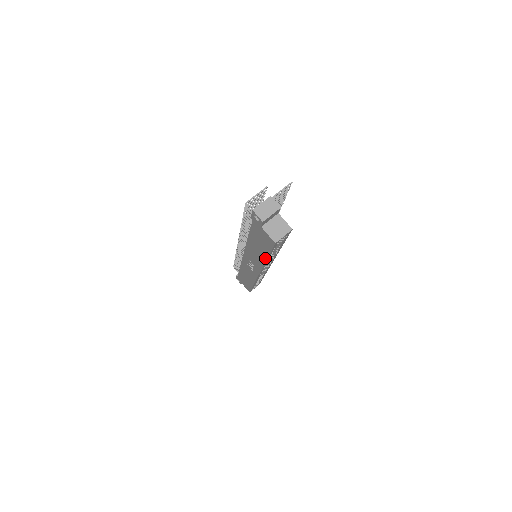
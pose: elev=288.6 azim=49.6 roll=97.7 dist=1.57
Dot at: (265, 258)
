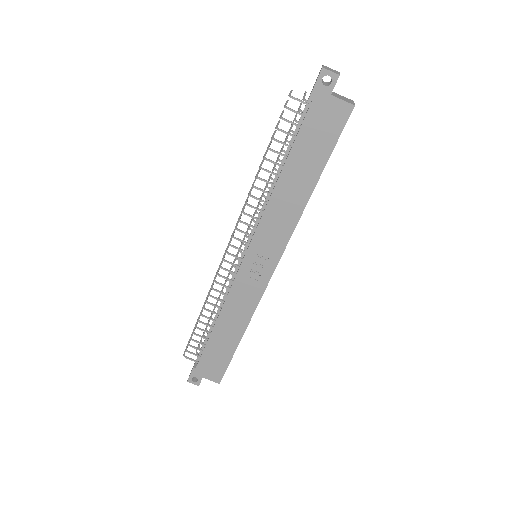
Dot at: (312, 186)
